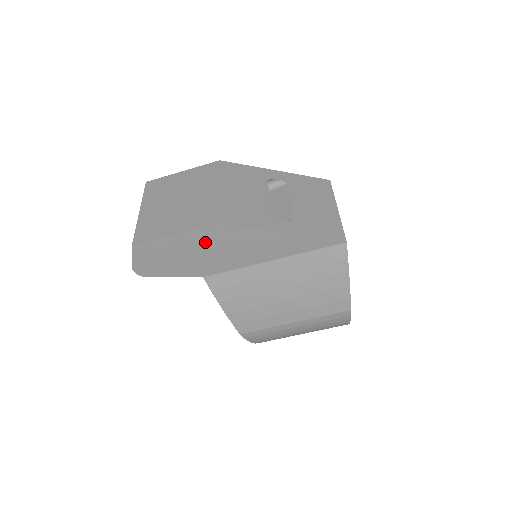
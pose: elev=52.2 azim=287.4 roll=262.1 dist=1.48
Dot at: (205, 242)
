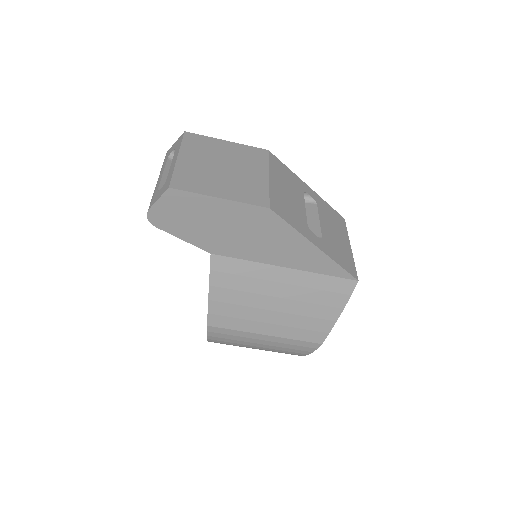
Dot at: (242, 220)
